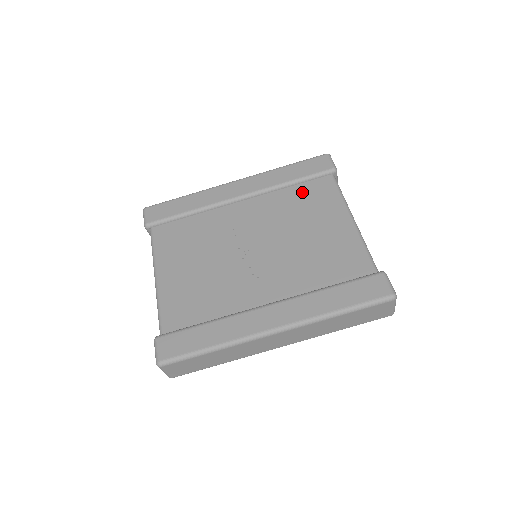
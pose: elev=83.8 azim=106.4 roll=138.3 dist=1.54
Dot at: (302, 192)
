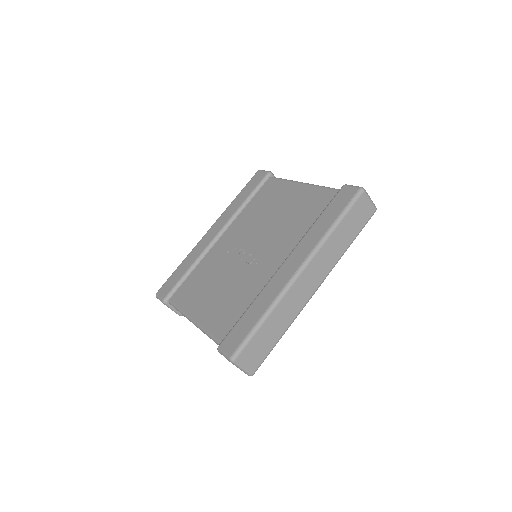
Dot at: (258, 199)
